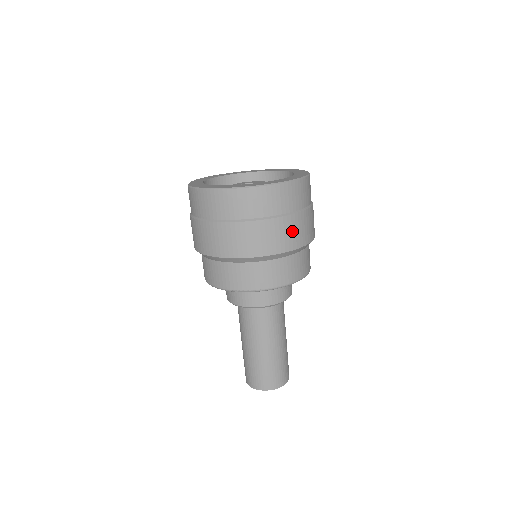
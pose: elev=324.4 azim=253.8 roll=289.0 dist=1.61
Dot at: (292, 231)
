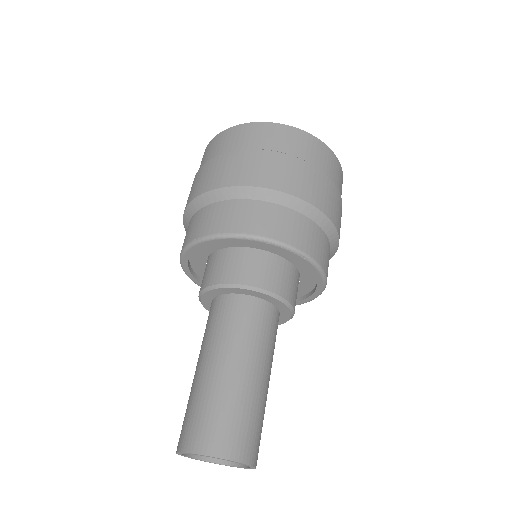
Dot at: (292, 173)
